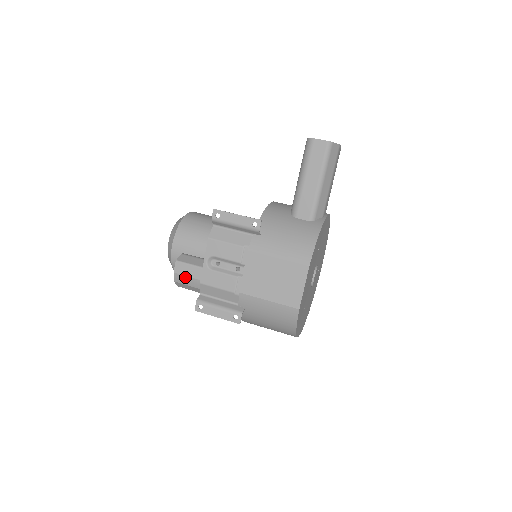
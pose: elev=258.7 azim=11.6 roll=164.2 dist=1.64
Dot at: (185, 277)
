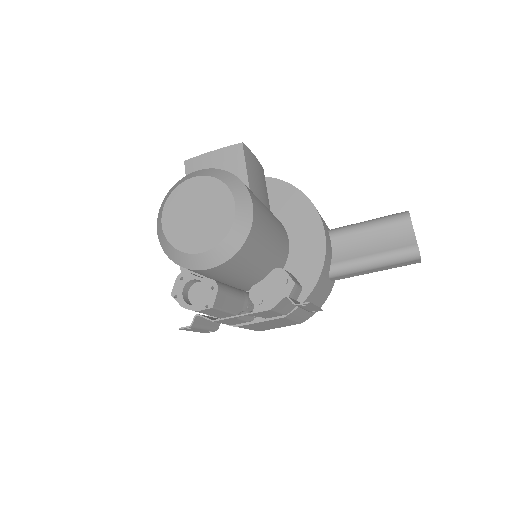
Dot at: occluded
